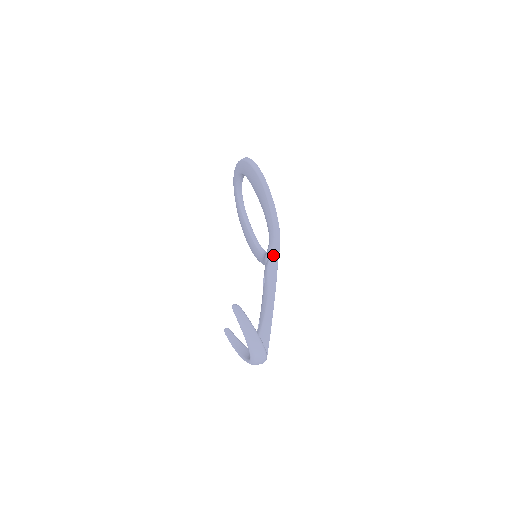
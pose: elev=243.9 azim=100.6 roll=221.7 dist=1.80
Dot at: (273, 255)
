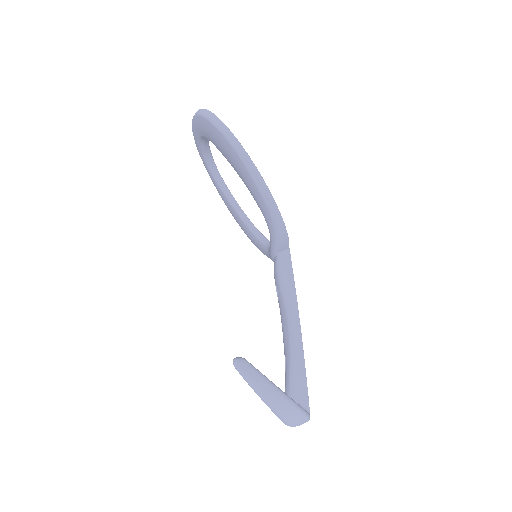
Dot at: (281, 250)
